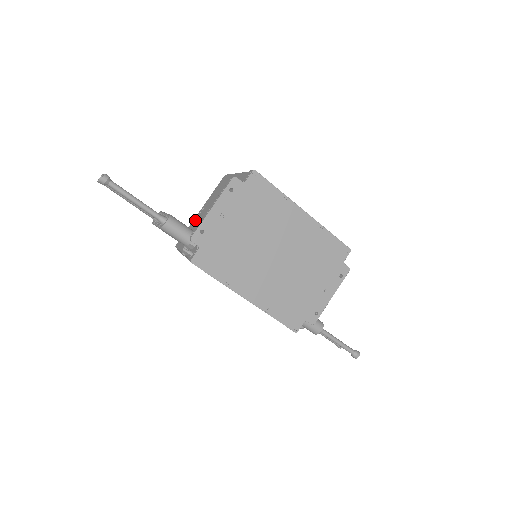
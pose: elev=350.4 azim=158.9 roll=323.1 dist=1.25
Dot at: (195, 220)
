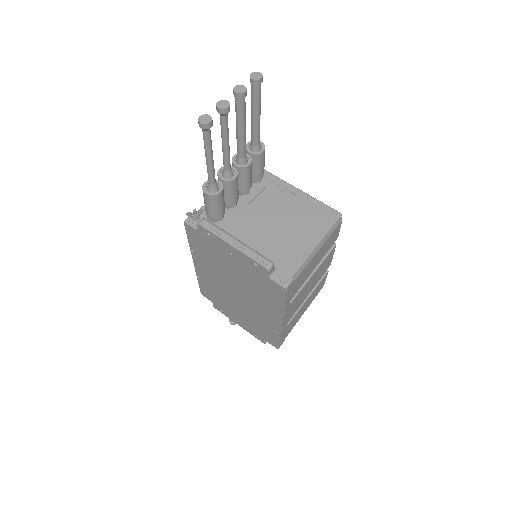
Dot at: (277, 185)
